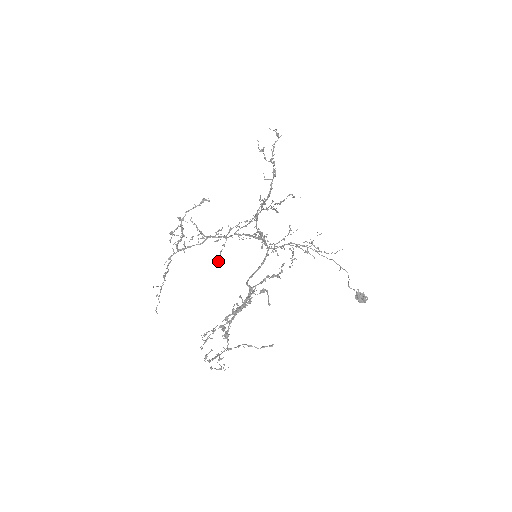
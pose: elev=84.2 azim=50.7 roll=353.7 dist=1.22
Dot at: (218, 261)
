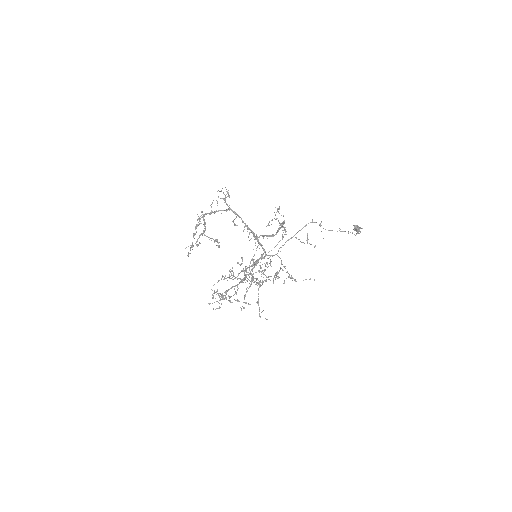
Dot at: (222, 276)
